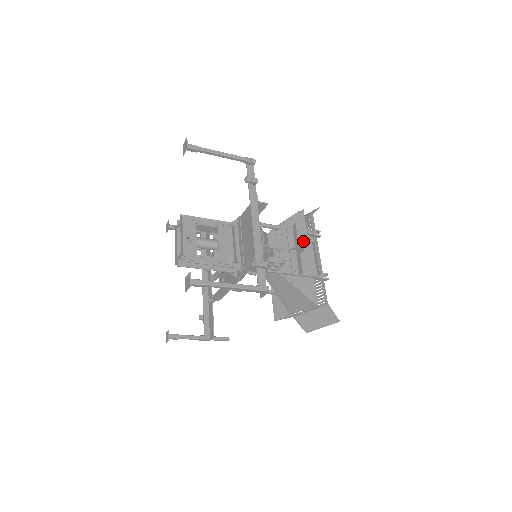
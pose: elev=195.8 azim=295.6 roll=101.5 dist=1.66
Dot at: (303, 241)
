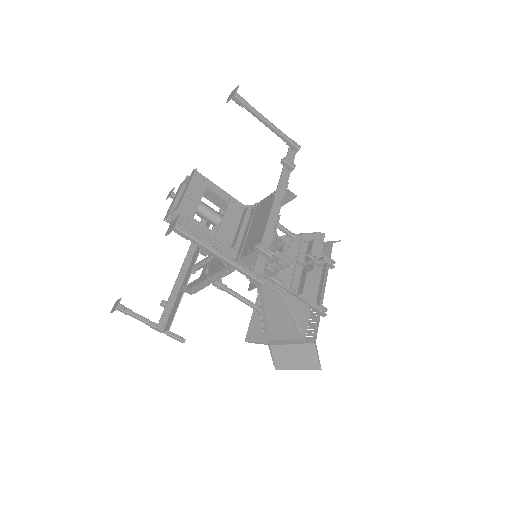
Dot at: occluded
